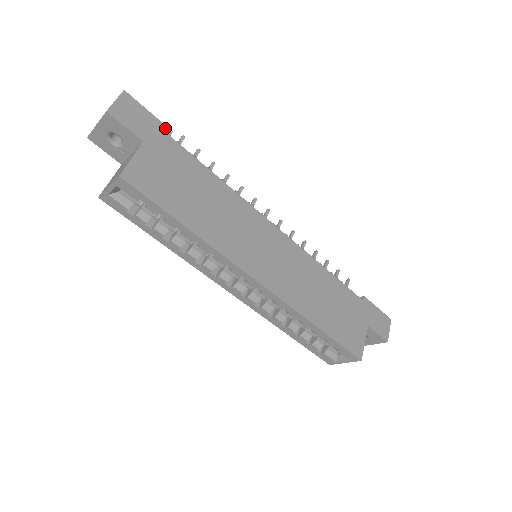
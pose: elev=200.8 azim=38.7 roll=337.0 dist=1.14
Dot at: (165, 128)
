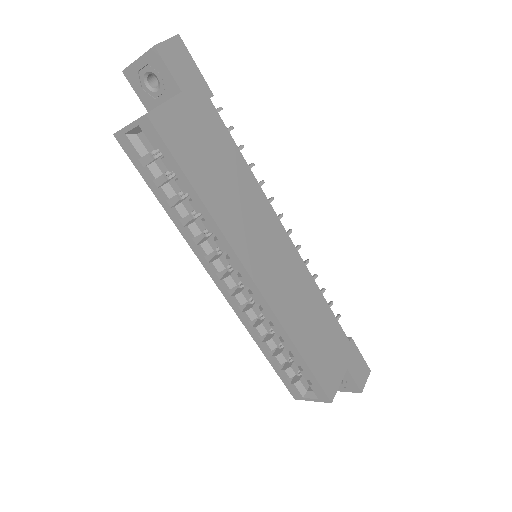
Dot at: (207, 89)
